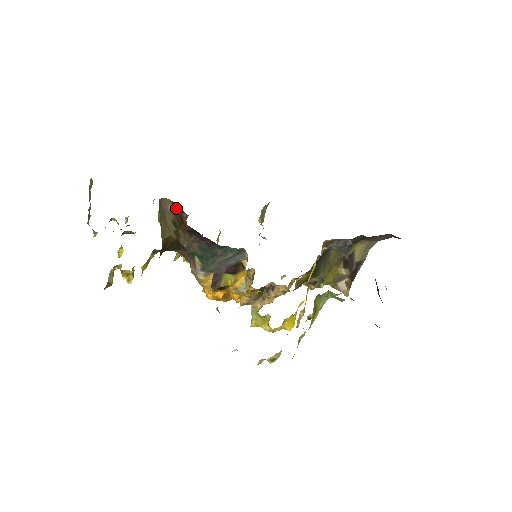
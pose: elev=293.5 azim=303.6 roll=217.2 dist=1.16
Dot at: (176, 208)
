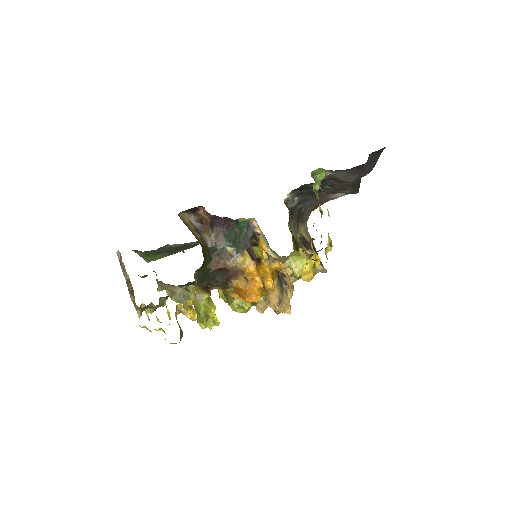
Dot at: (191, 217)
